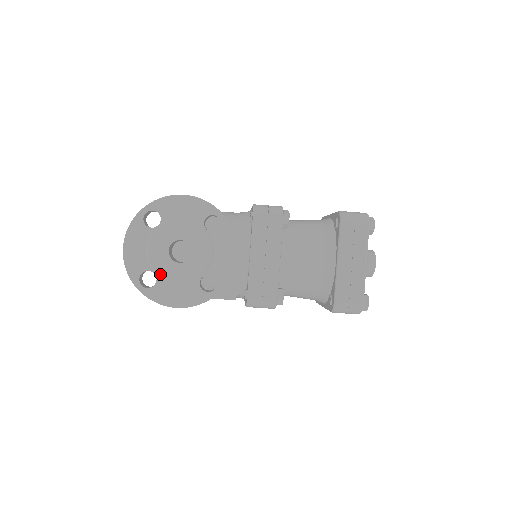
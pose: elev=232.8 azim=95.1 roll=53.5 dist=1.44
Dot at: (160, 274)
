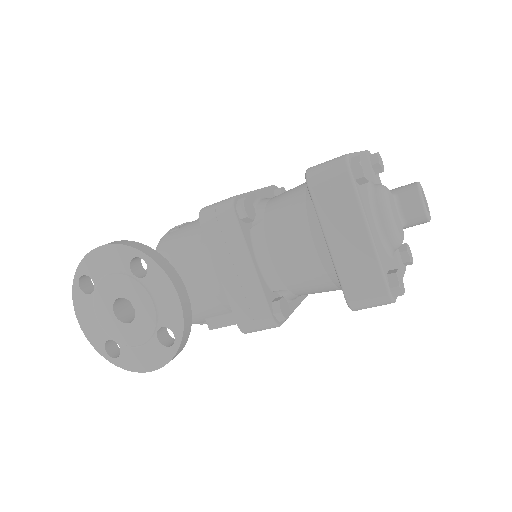
Dot at: (119, 341)
